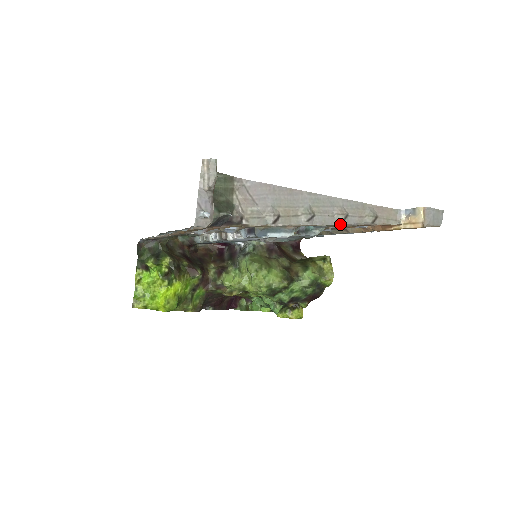
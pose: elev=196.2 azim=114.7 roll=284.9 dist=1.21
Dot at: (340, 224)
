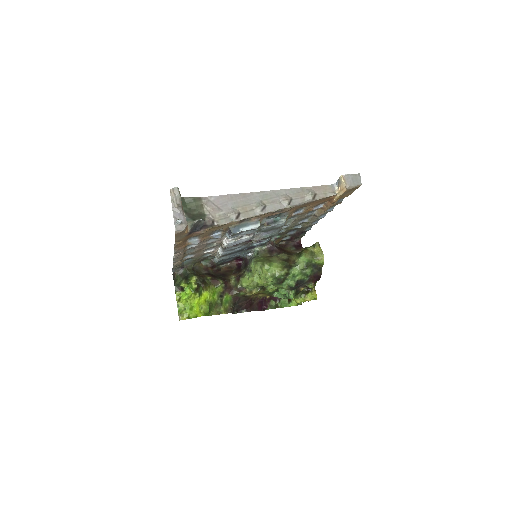
Dot at: (288, 207)
